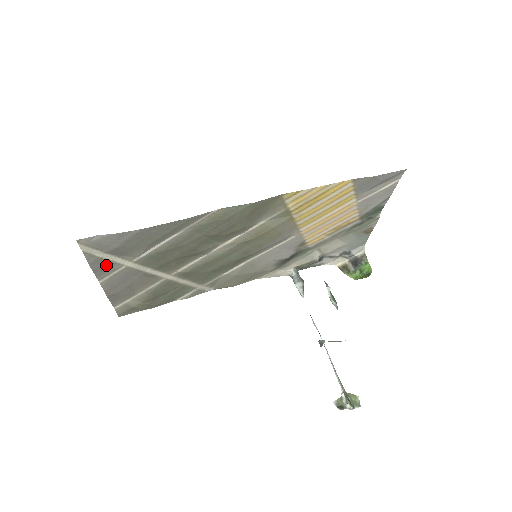
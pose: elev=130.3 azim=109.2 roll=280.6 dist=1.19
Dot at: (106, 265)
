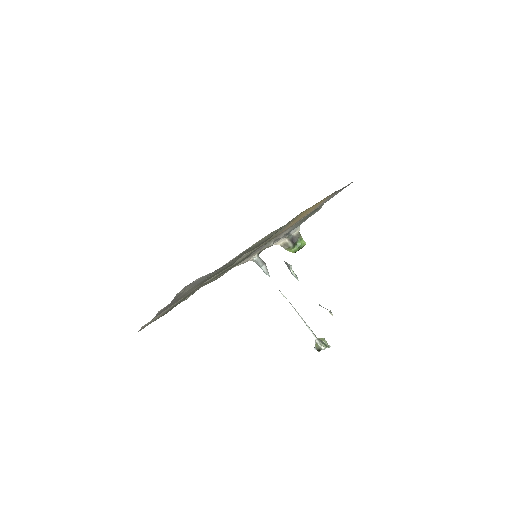
Dot at: (177, 297)
